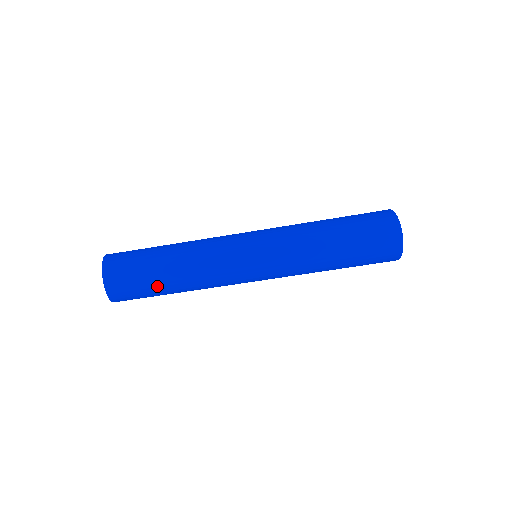
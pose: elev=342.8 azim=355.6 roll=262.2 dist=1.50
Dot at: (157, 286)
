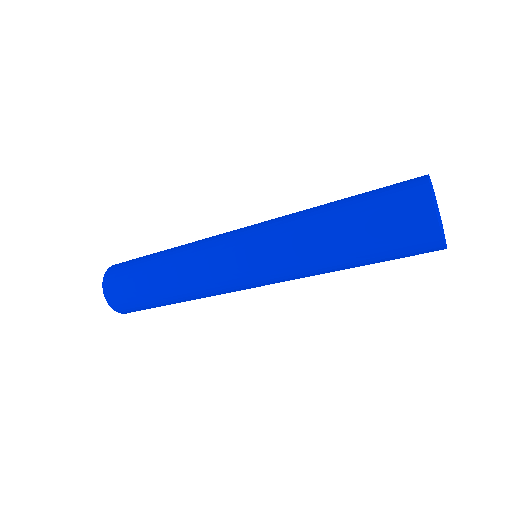
Dot at: (165, 305)
